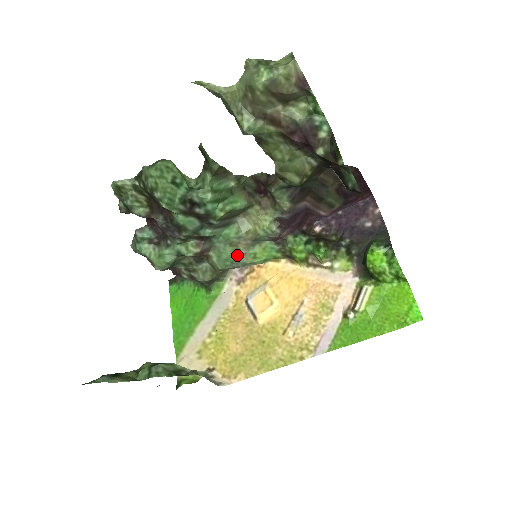
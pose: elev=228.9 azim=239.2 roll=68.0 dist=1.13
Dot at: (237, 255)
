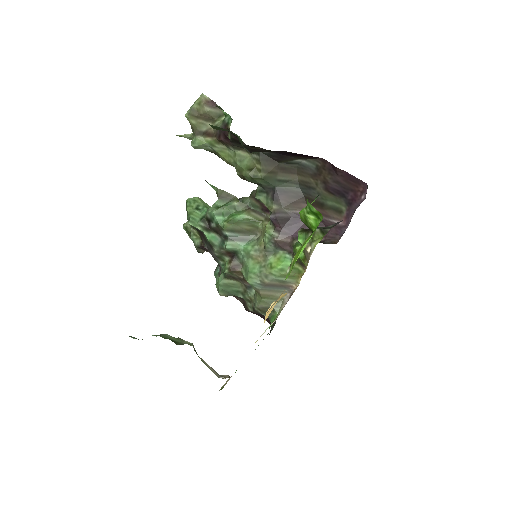
Dot at: (259, 268)
